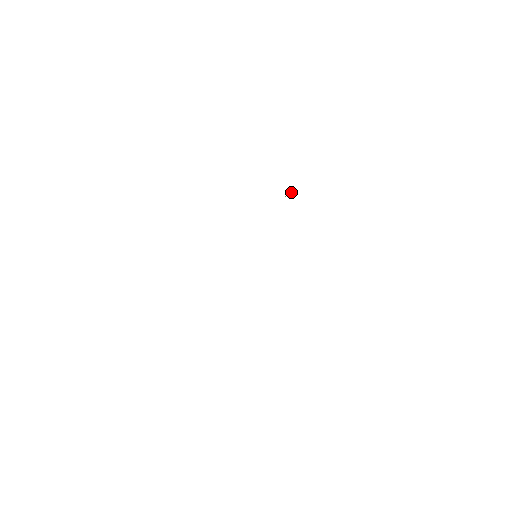
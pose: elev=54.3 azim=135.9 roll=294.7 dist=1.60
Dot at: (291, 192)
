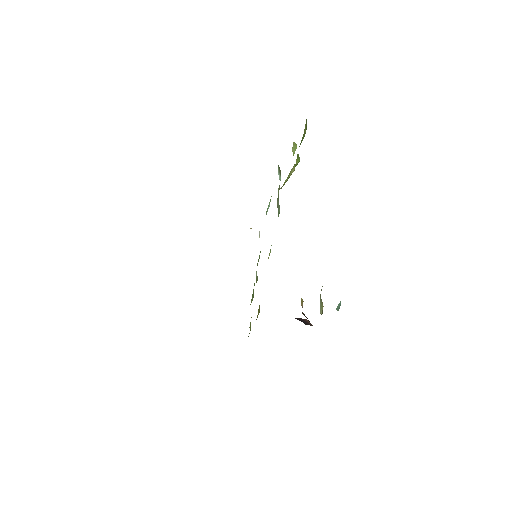
Dot at: (281, 187)
